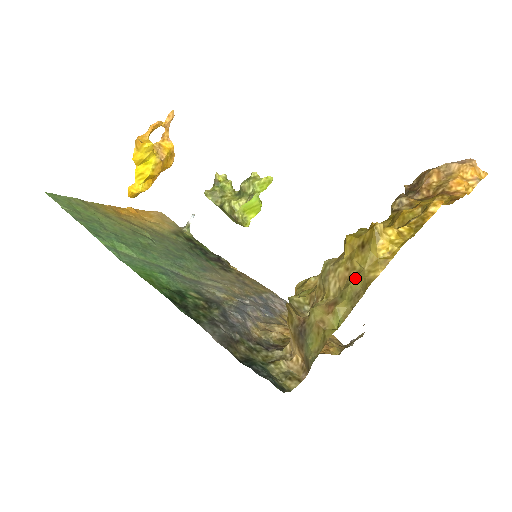
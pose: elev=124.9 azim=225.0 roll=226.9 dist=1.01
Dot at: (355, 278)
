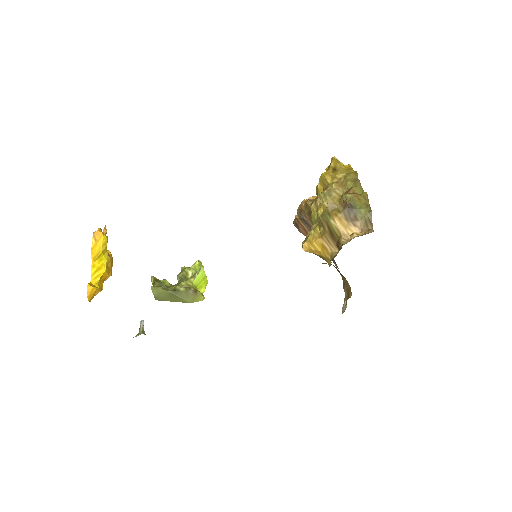
Dot at: (346, 178)
